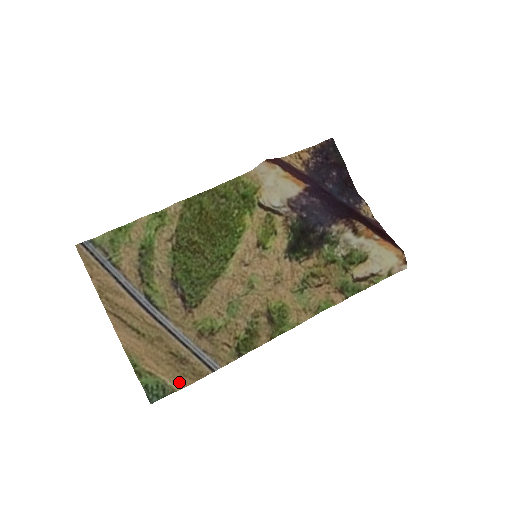
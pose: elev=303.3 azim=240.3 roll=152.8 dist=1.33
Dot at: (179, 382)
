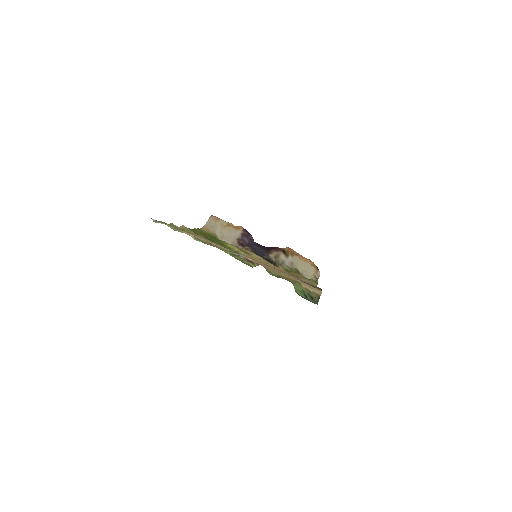
Dot at: (315, 288)
